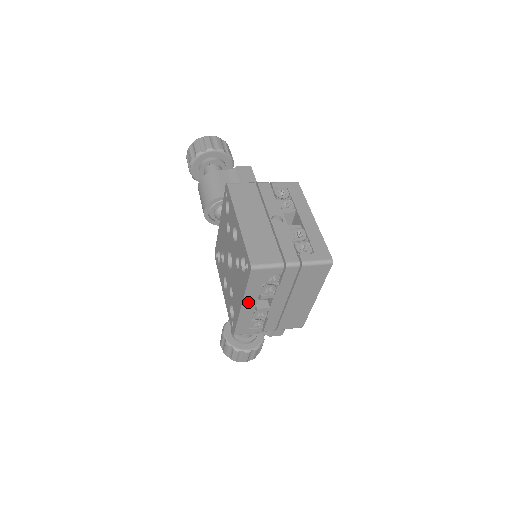
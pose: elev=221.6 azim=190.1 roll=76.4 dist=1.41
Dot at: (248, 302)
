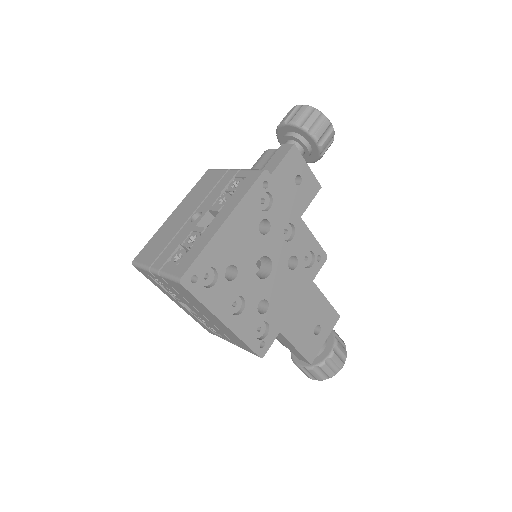
Dot at: (174, 300)
